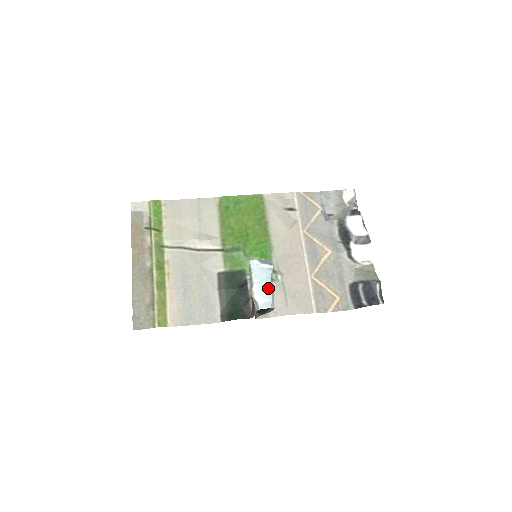
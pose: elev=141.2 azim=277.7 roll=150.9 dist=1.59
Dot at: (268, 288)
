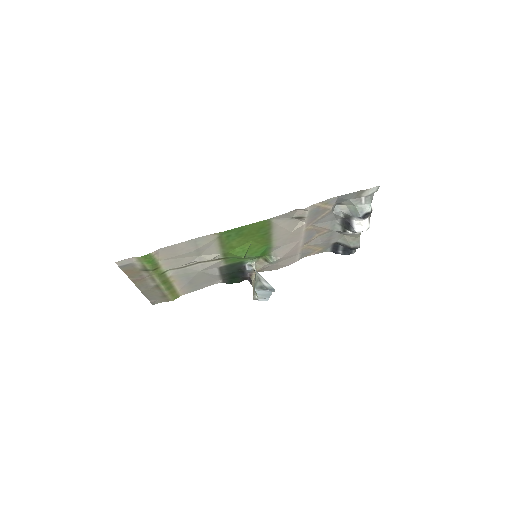
Dot at: (268, 296)
